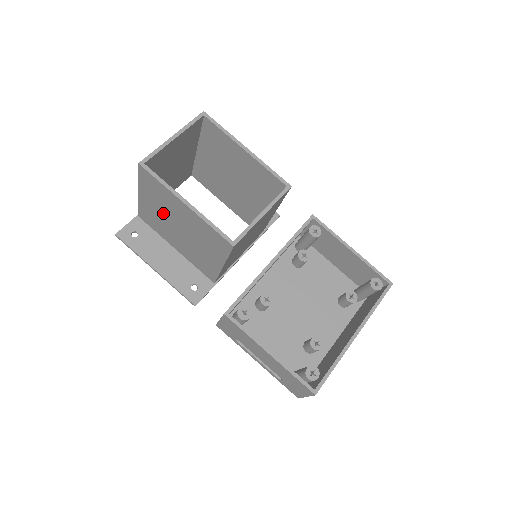
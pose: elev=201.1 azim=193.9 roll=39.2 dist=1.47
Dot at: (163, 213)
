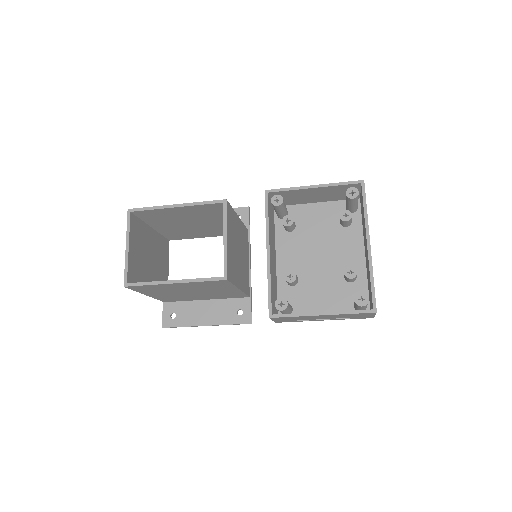
Dot at: (172, 293)
